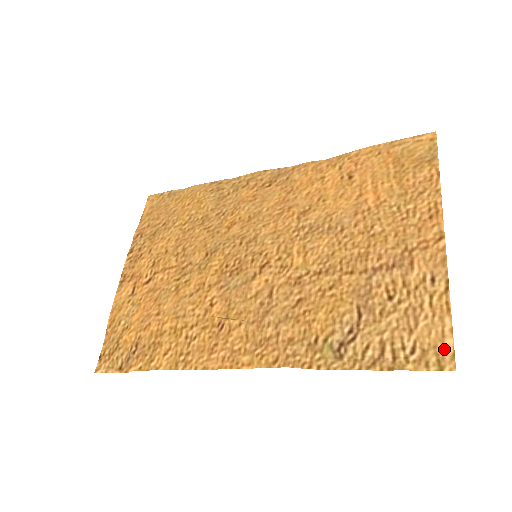
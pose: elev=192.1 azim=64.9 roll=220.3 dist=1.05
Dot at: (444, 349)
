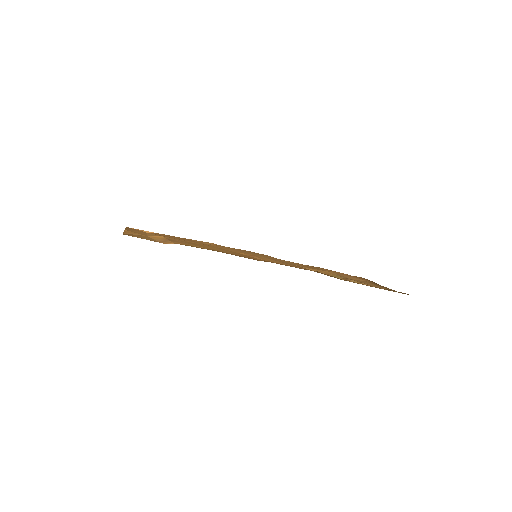
Dot at: (400, 292)
